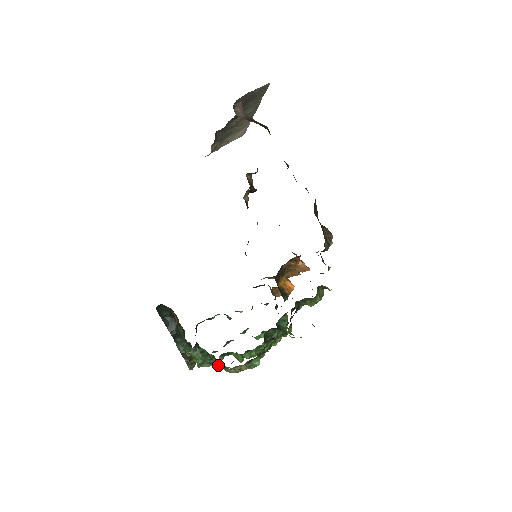
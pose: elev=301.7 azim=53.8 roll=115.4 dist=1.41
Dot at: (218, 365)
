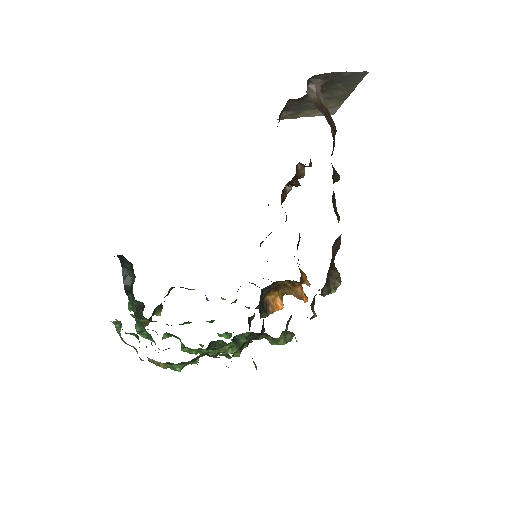
Dot at: (154, 342)
